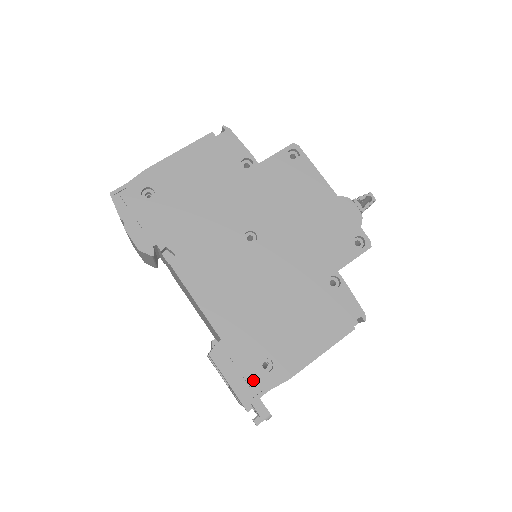
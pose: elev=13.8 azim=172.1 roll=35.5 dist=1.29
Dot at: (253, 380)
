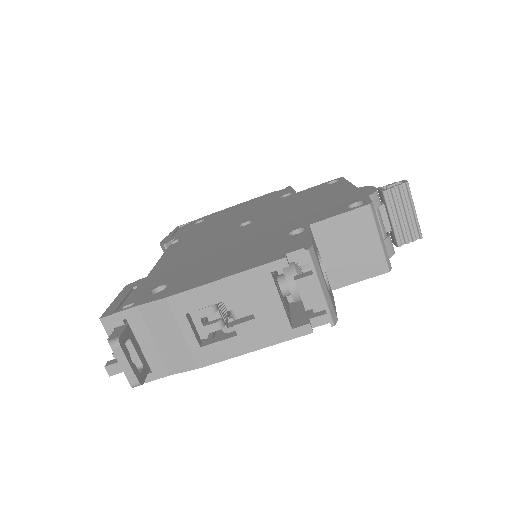
Dot at: (134, 299)
